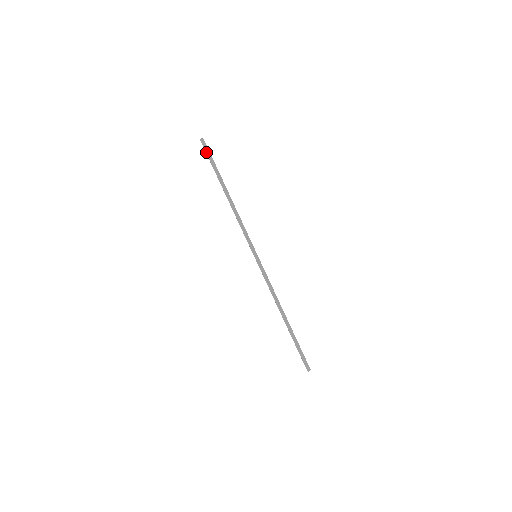
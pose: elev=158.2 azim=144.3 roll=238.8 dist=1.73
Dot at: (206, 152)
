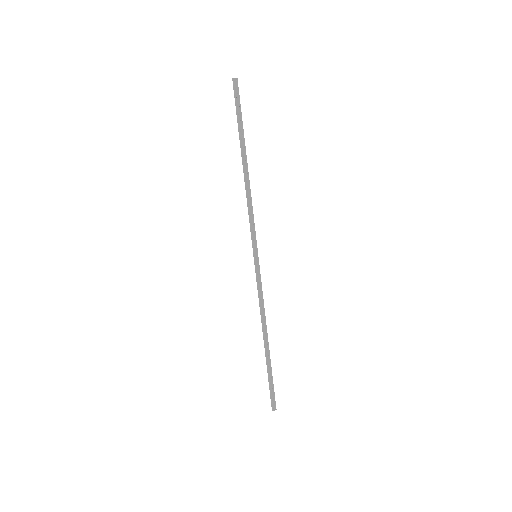
Dot at: (235, 99)
